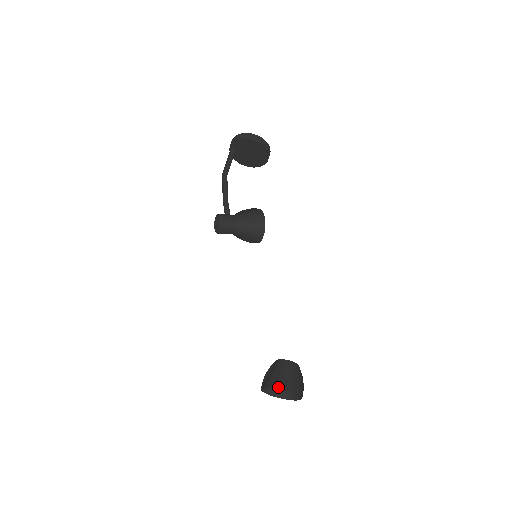
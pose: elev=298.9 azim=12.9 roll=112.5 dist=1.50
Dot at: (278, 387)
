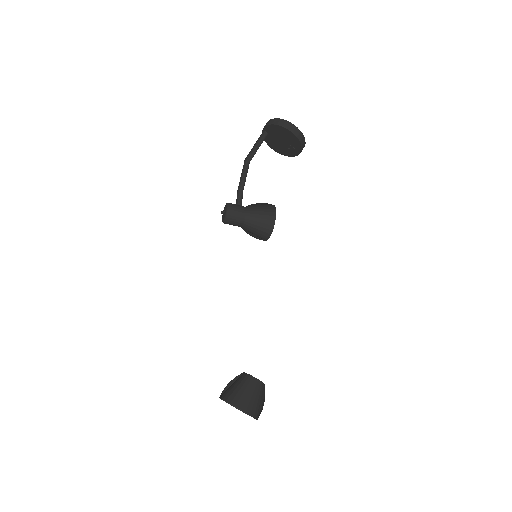
Dot at: (233, 403)
